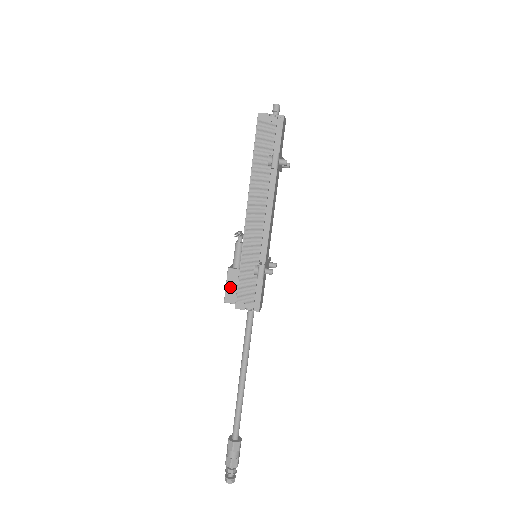
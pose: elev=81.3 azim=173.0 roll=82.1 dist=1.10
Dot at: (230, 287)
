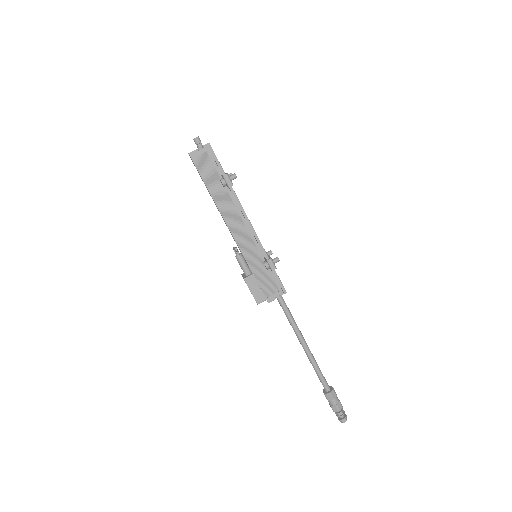
Dot at: (254, 291)
